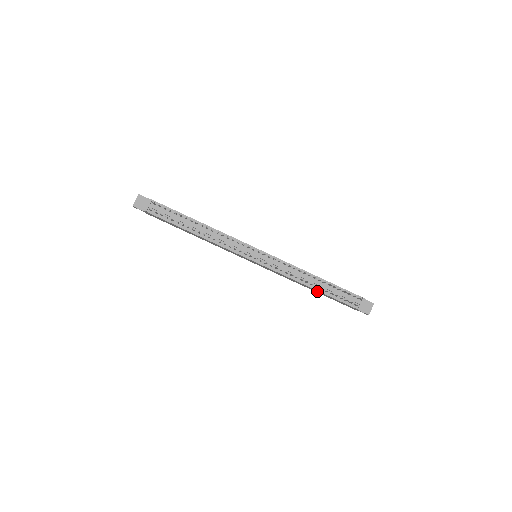
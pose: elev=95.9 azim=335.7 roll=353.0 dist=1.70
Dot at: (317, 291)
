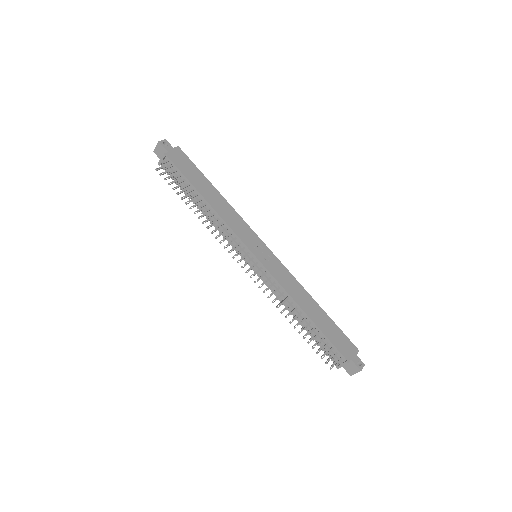
Dot at: occluded
